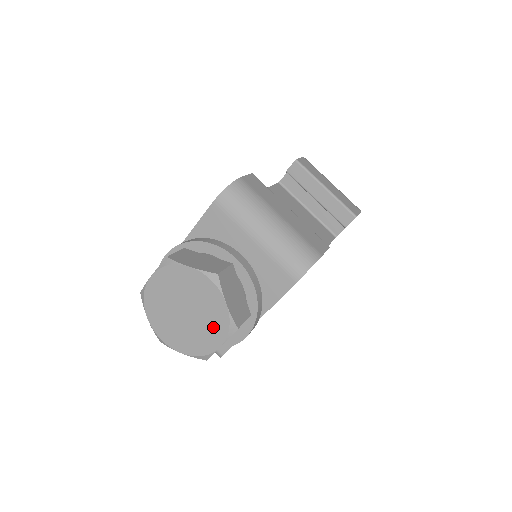
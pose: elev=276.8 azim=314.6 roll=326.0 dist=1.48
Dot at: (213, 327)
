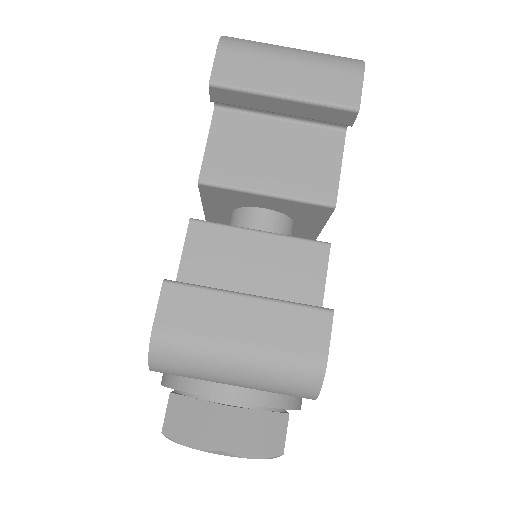
Dot at: occluded
